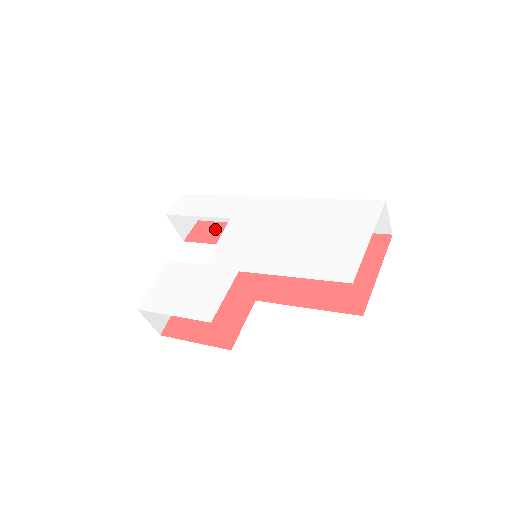
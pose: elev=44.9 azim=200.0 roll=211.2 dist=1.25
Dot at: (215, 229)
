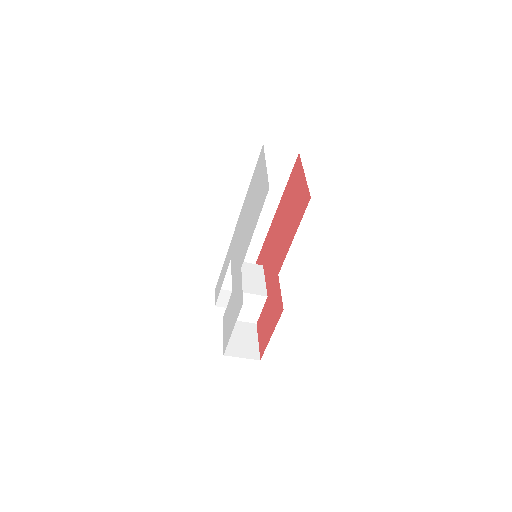
Dot at: occluded
